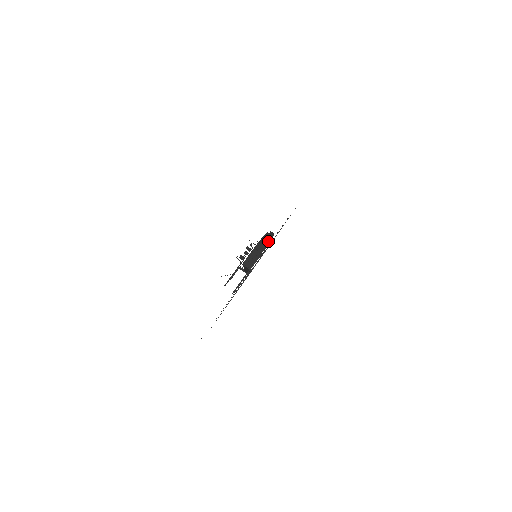
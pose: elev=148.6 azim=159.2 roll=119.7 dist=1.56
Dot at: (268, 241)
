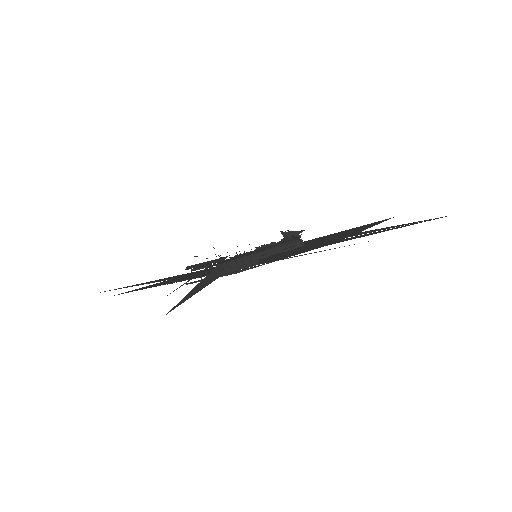
Dot at: (285, 250)
